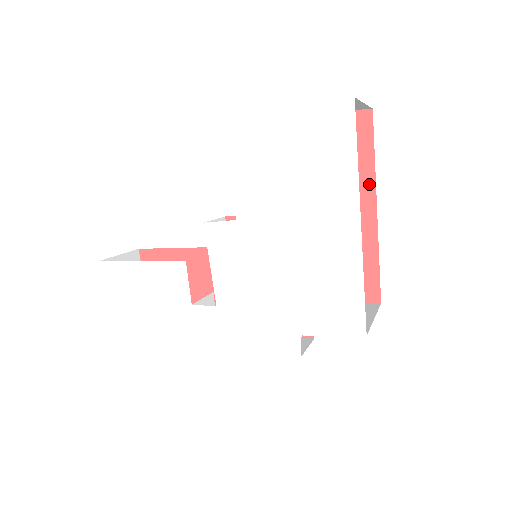
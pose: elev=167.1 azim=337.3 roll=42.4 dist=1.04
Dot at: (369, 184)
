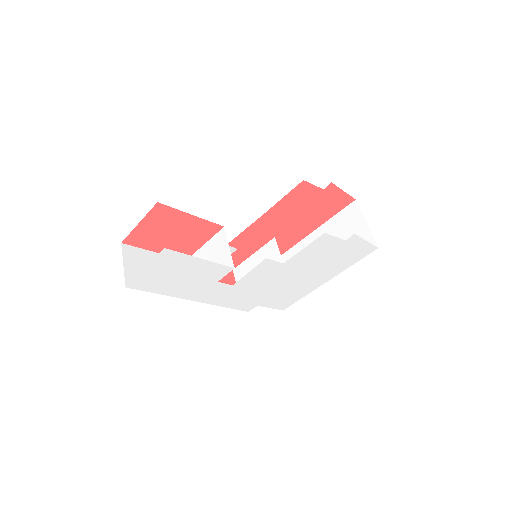
Dot at: (319, 224)
